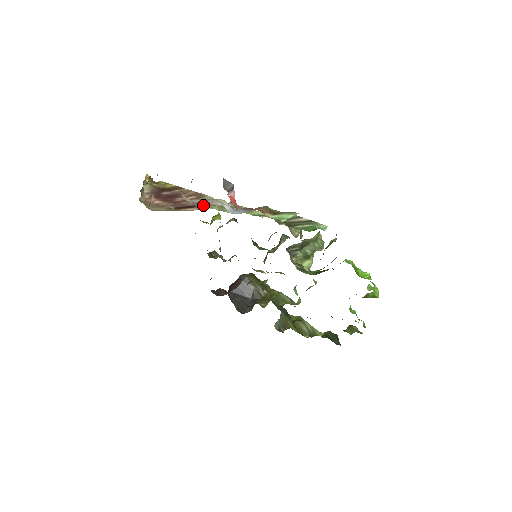
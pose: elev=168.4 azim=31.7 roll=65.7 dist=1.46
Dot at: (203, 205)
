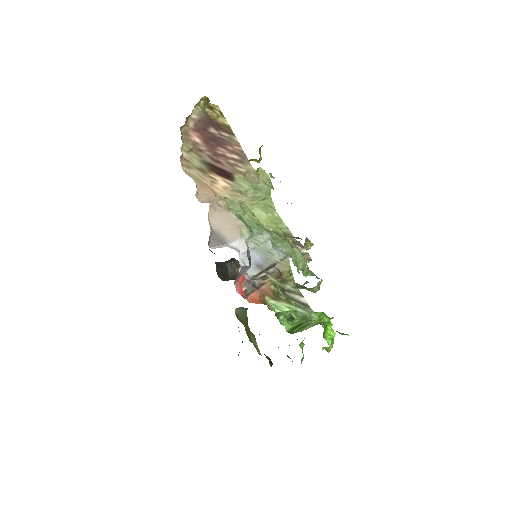
Dot at: (239, 178)
